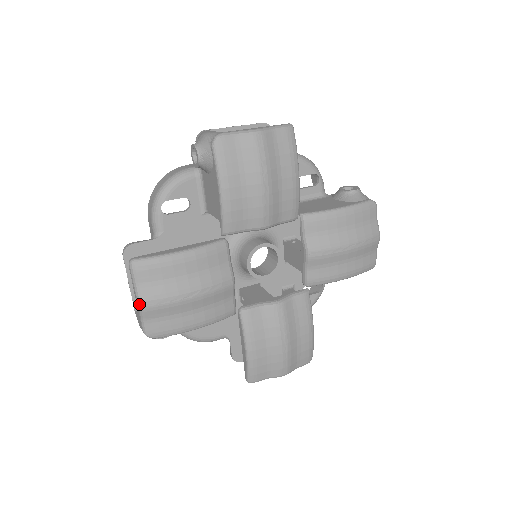
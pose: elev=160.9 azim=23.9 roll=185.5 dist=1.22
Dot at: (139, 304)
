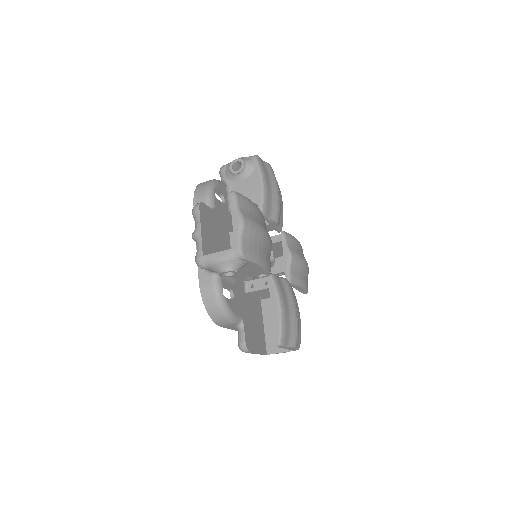
Dot at: (242, 220)
